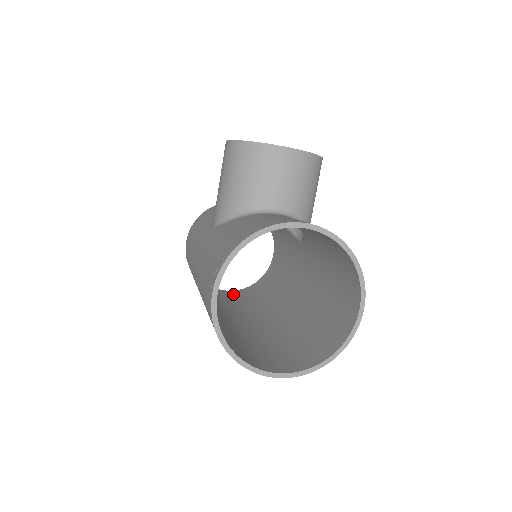
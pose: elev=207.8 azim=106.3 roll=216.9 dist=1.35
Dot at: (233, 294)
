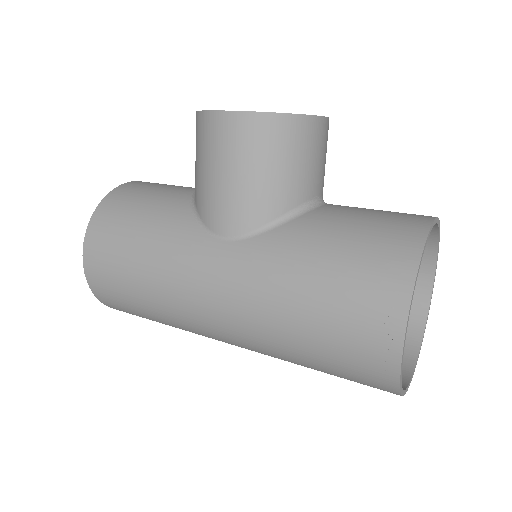
Dot at: occluded
